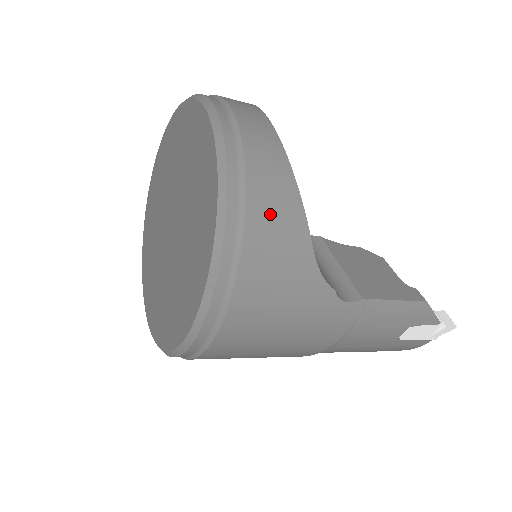
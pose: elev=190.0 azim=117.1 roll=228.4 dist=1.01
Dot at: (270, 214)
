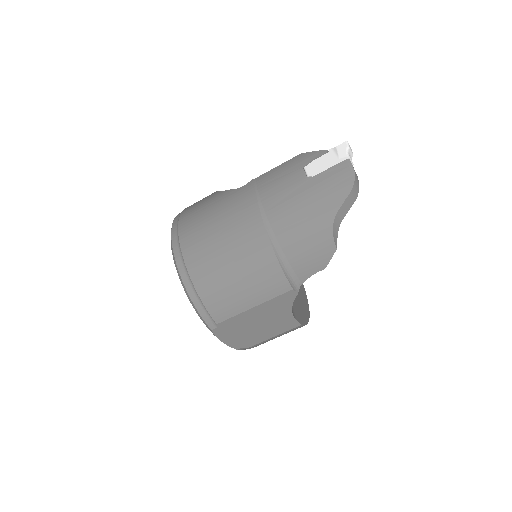
Dot at: occluded
